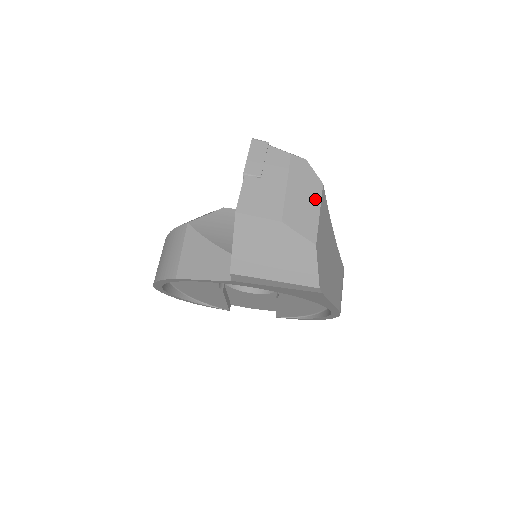
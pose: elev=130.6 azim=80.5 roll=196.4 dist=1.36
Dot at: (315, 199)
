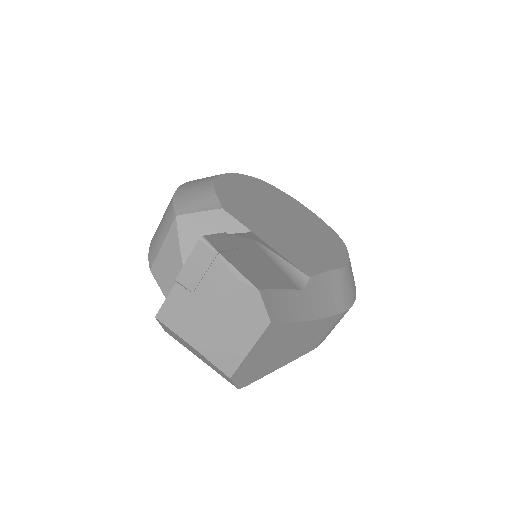
Dot at: (250, 336)
